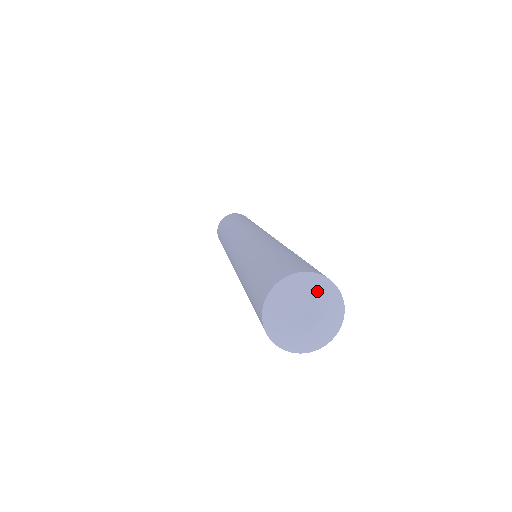
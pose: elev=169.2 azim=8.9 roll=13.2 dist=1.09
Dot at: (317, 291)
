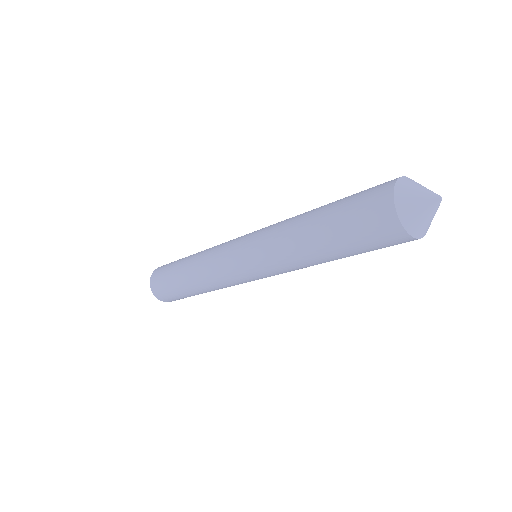
Dot at: (414, 184)
